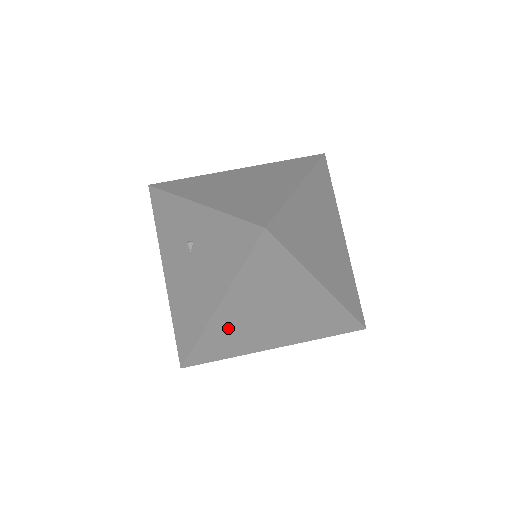
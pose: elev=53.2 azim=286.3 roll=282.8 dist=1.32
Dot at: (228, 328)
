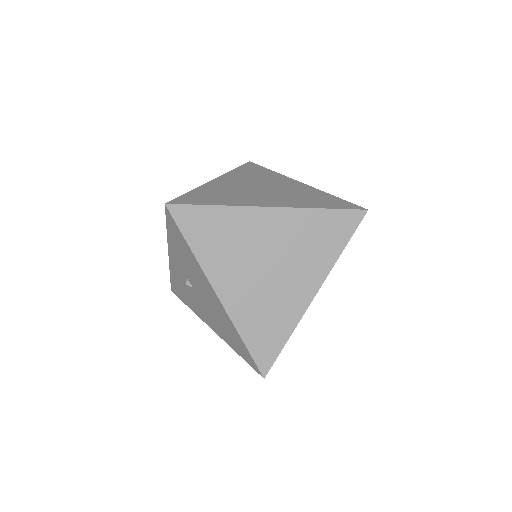
Dot at: (249, 306)
